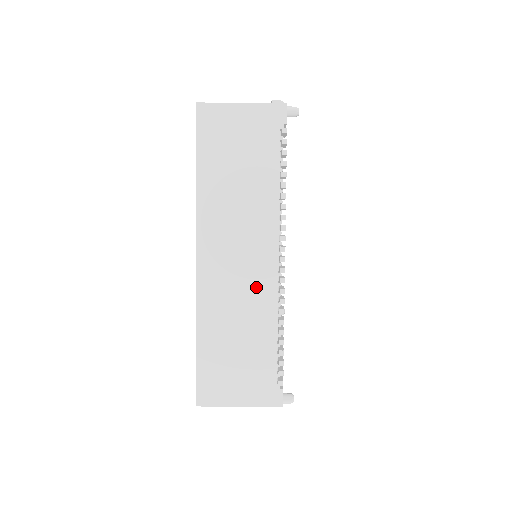
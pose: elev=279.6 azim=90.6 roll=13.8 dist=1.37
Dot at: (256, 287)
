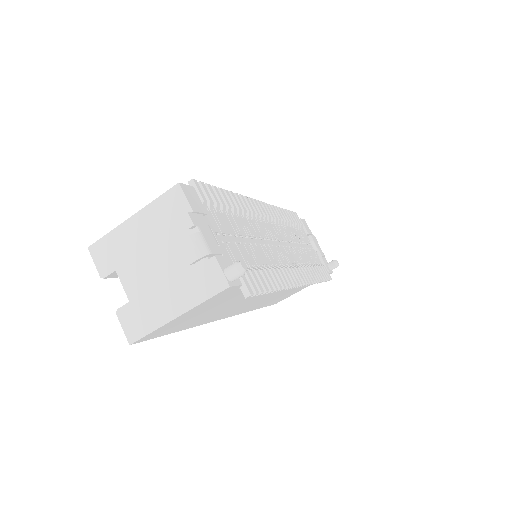
Dot at: occluded
